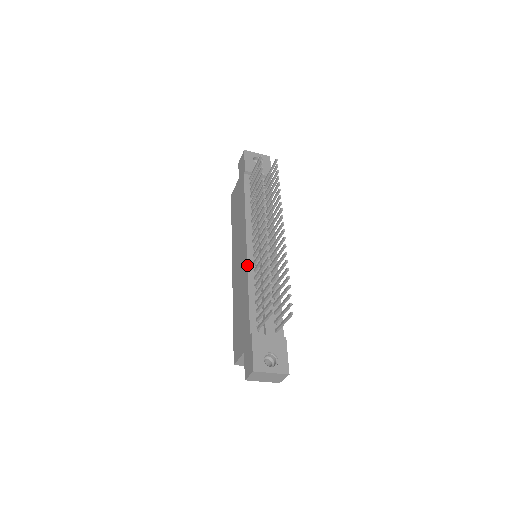
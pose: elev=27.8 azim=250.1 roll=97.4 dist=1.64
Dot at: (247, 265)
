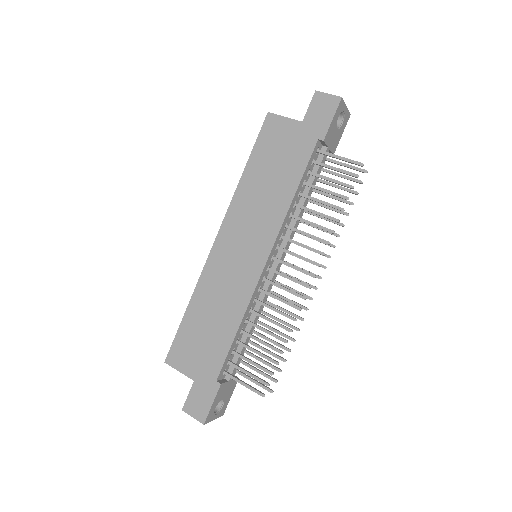
Dot at: (253, 293)
